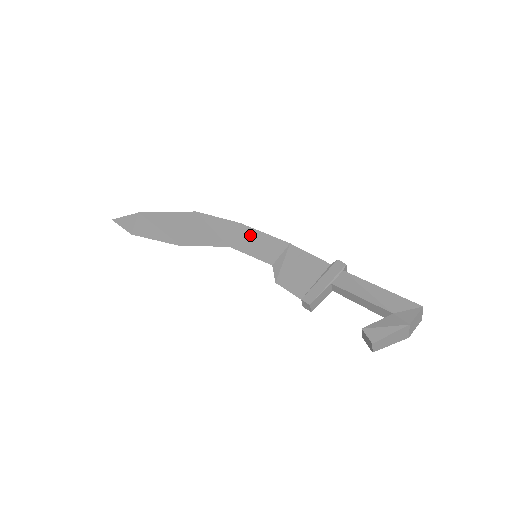
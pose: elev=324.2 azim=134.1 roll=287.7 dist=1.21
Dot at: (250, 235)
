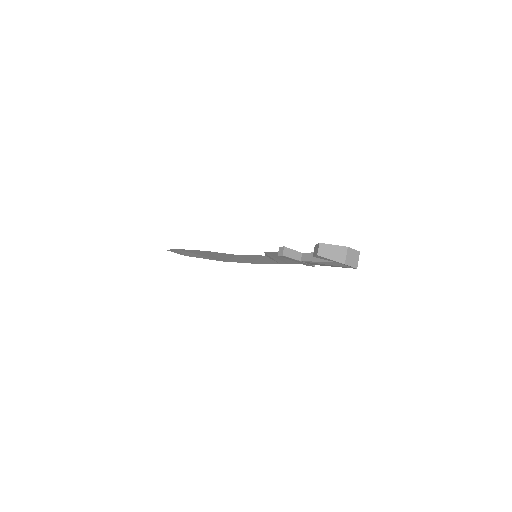
Dot at: occluded
